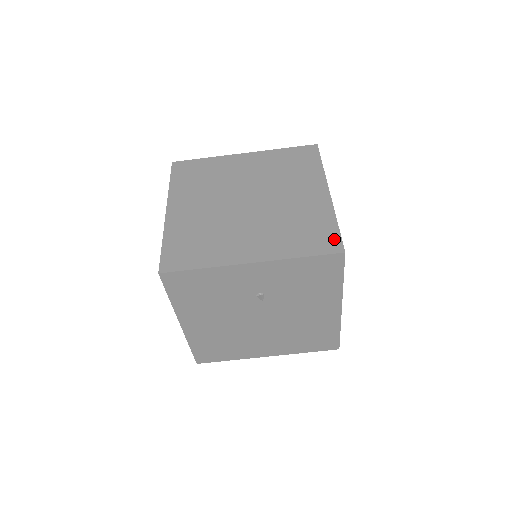
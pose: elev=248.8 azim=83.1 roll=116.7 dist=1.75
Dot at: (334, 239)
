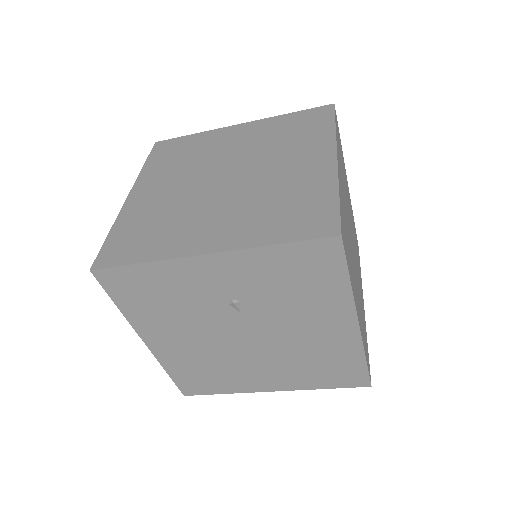
Dot at: (329, 218)
